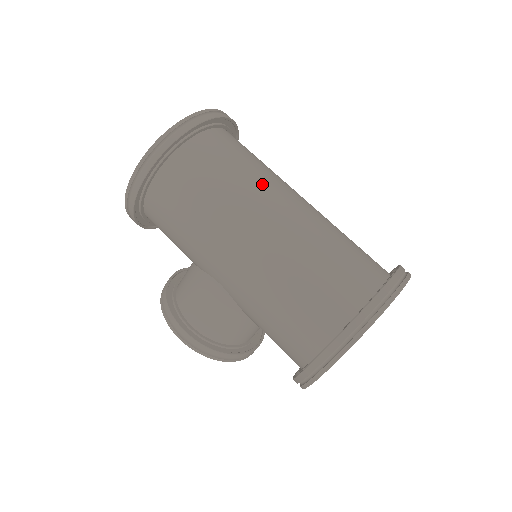
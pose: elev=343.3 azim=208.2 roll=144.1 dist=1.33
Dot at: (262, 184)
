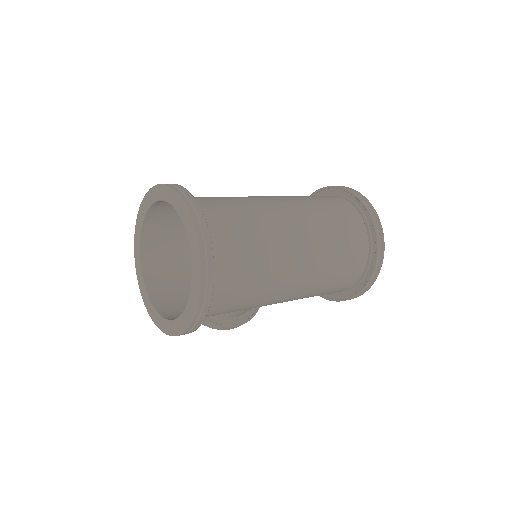
Dot at: (276, 250)
